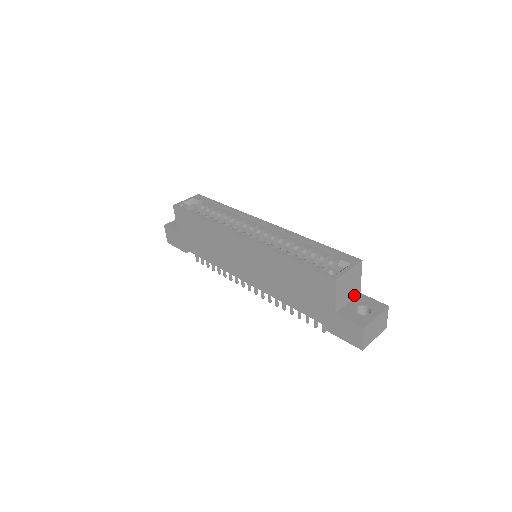
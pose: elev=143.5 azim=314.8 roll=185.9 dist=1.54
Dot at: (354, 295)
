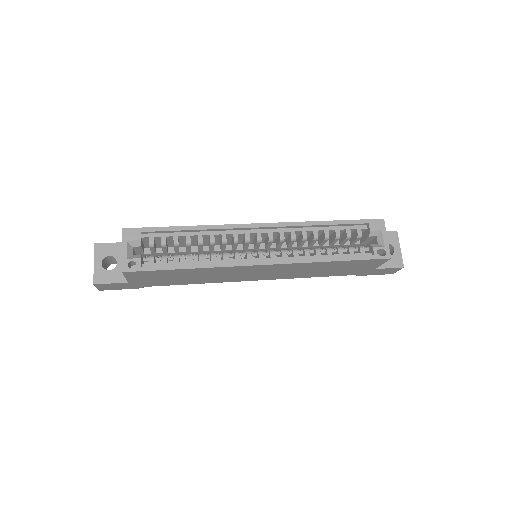
Dot at: occluded
